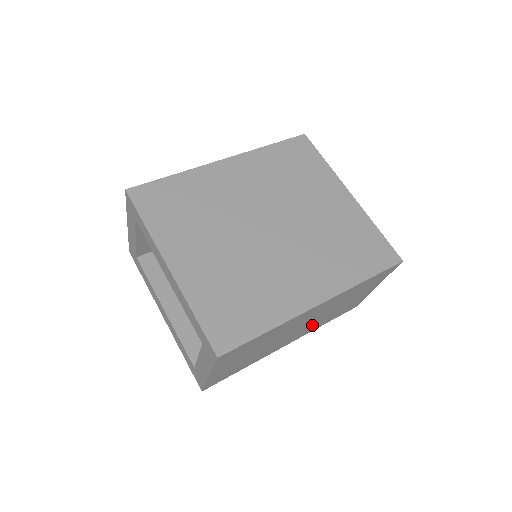
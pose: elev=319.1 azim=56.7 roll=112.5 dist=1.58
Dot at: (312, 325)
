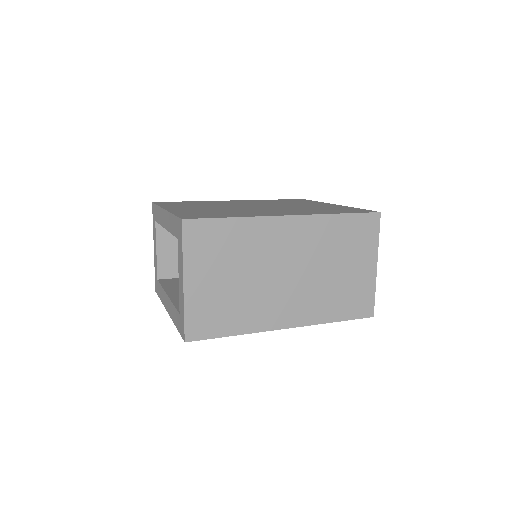
Dot at: (309, 294)
